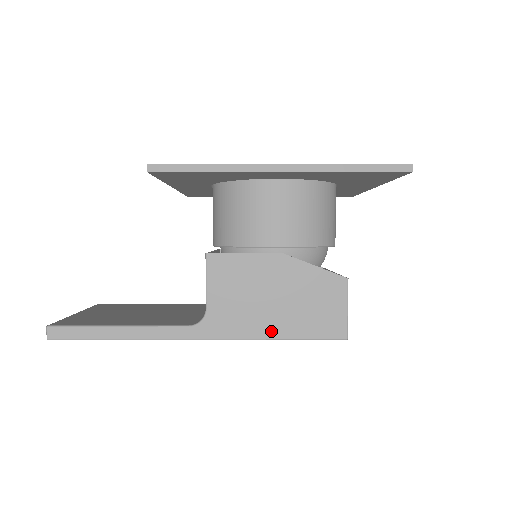
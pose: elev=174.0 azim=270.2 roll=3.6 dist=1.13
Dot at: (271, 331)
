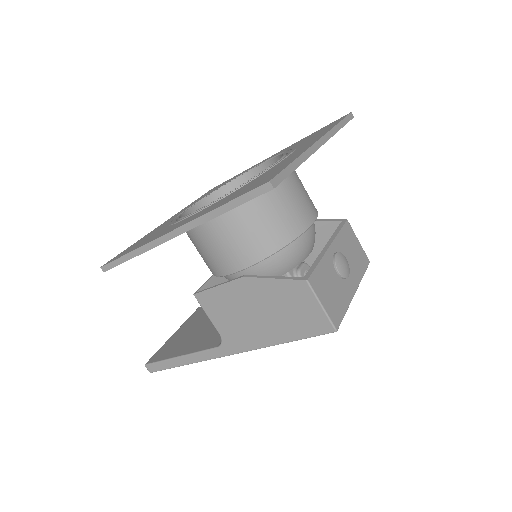
Dot at: (272, 339)
